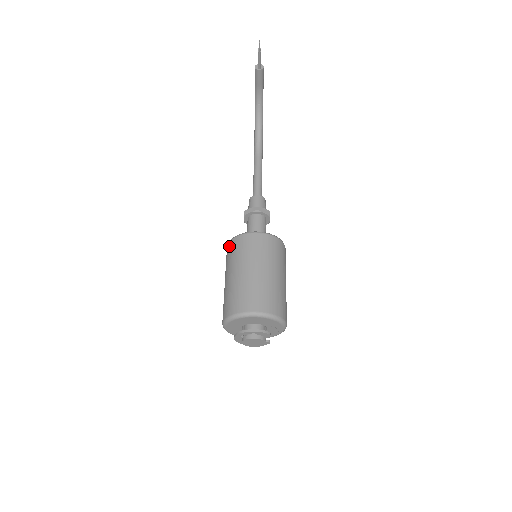
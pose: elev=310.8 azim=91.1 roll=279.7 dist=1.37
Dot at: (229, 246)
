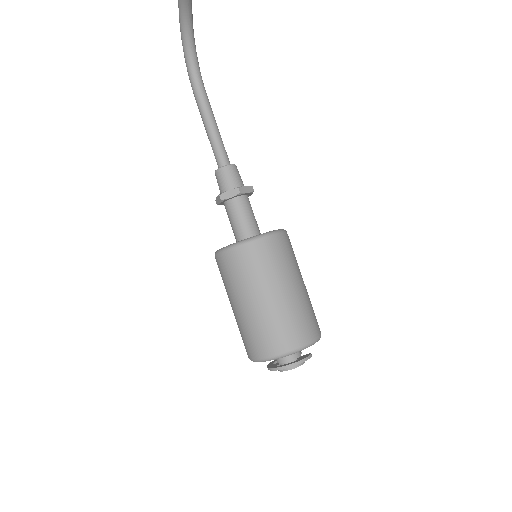
Dot at: (225, 259)
